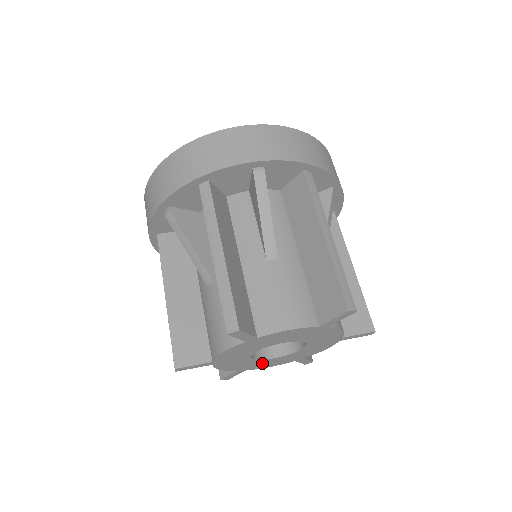
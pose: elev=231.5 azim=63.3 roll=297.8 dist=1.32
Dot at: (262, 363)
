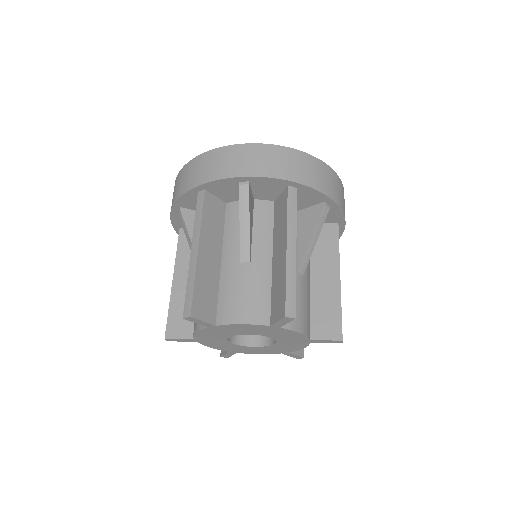
Dot at: (247, 349)
